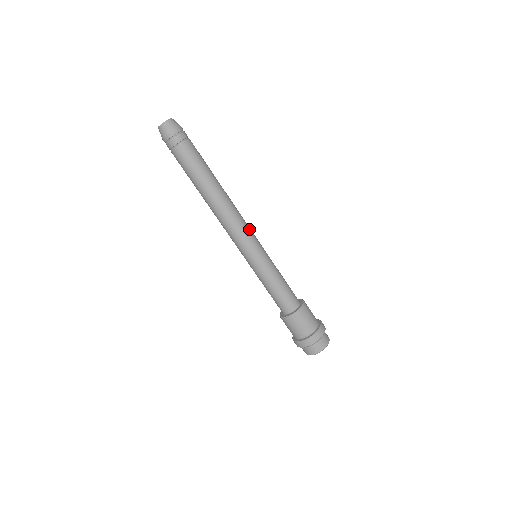
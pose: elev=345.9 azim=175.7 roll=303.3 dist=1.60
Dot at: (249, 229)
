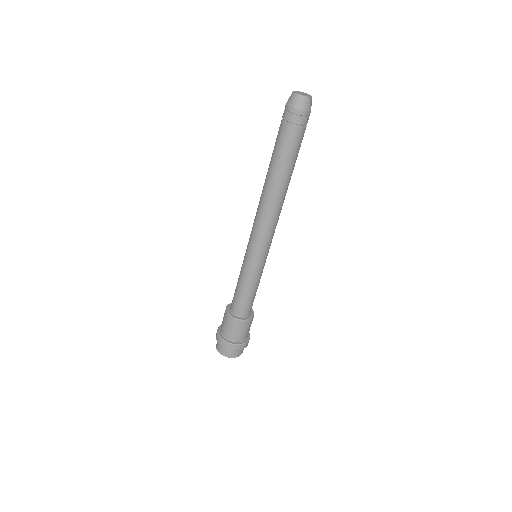
Dot at: occluded
